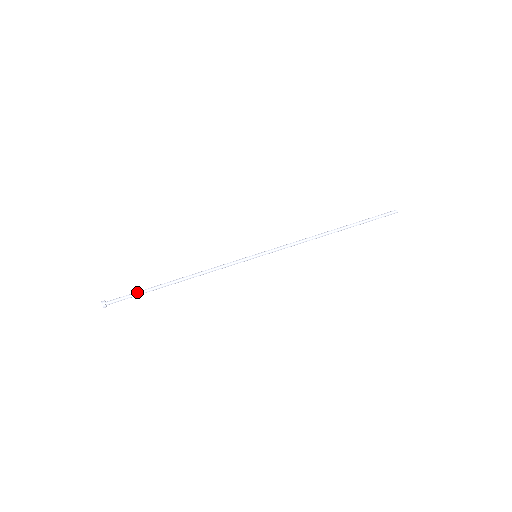
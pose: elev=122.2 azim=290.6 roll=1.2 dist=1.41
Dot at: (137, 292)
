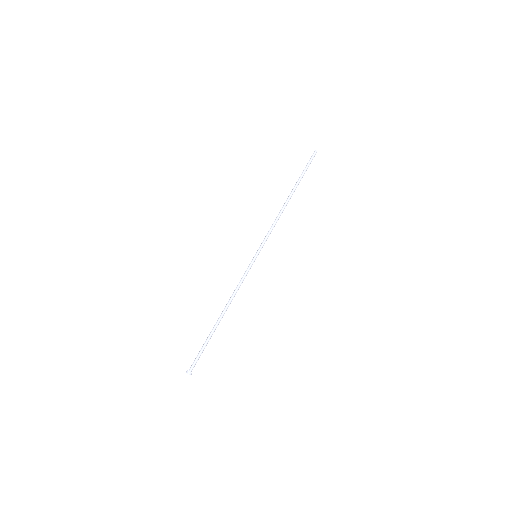
Dot at: (204, 347)
